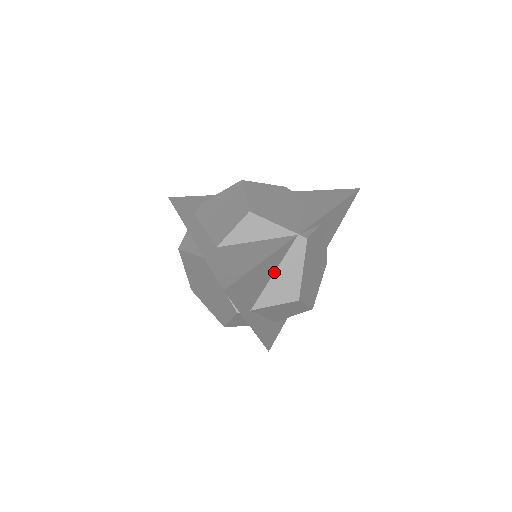
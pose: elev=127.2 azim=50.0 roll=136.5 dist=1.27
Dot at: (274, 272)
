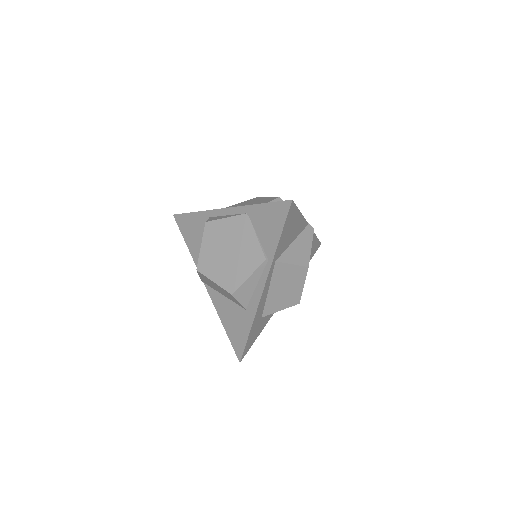
Dot at: (293, 241)
